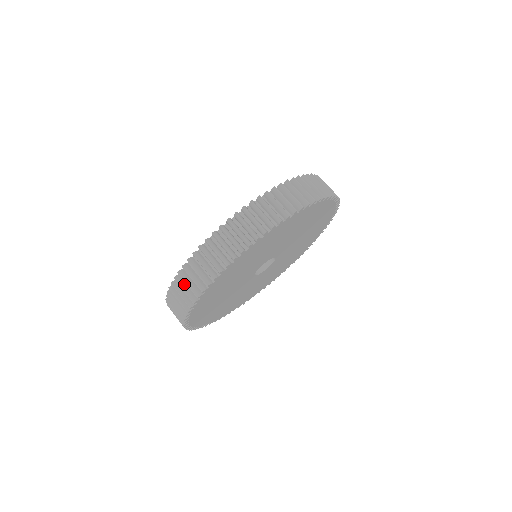
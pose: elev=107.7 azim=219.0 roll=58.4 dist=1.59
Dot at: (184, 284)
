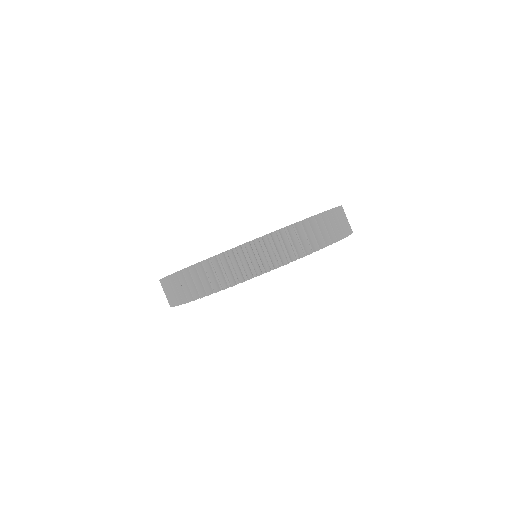
Dot at: occluded
